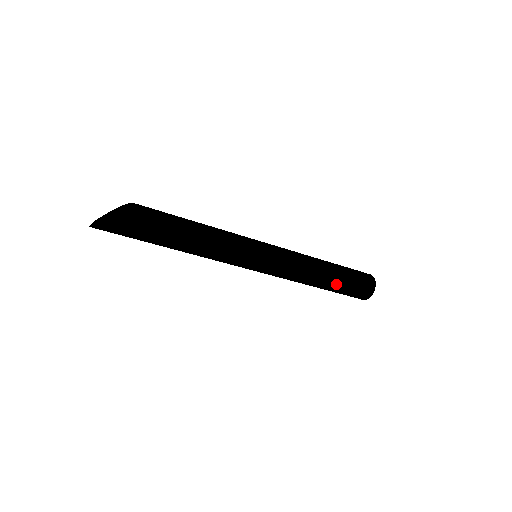
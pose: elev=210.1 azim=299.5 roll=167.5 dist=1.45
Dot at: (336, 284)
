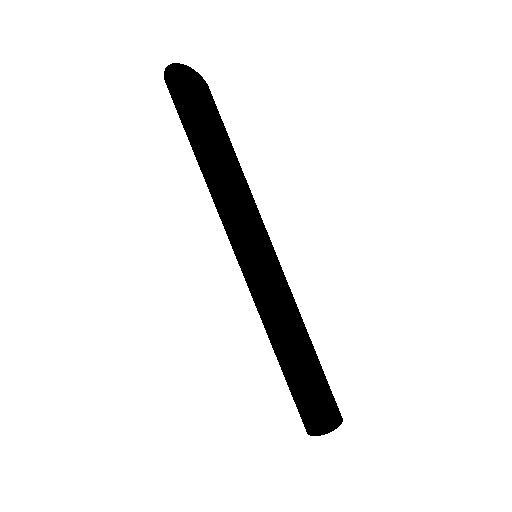
Dot at: (307, 368)
